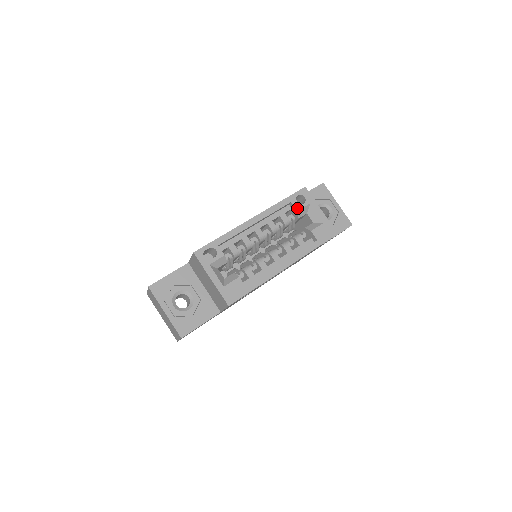
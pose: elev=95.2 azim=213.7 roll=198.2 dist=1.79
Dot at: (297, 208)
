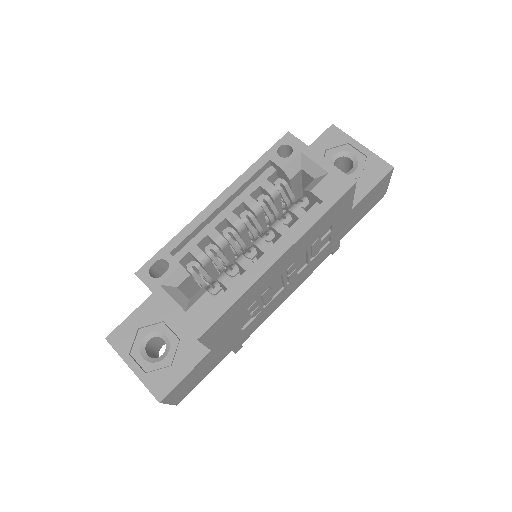
Dot at: (281, 165)
